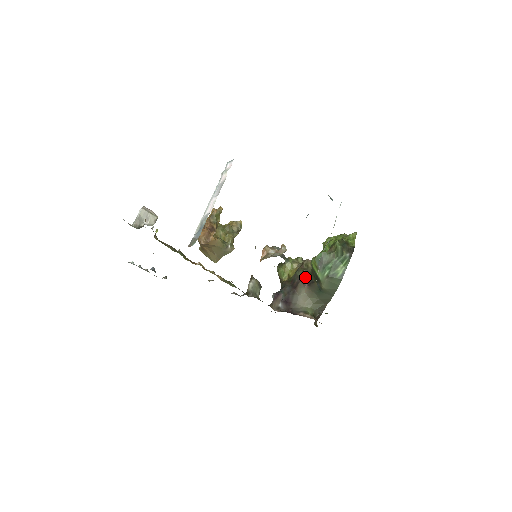
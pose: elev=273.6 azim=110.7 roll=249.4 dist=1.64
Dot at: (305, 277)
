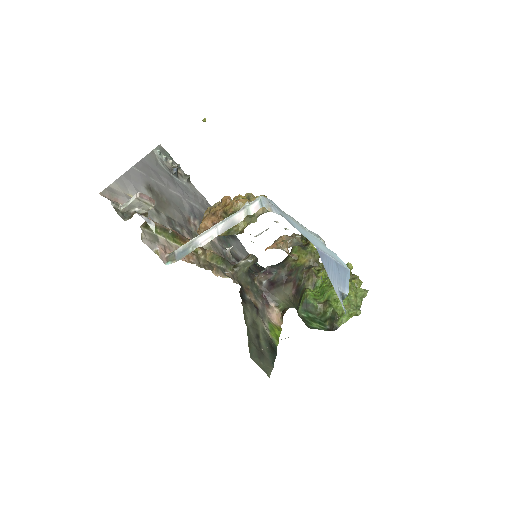
Dot at: (298, 285)
